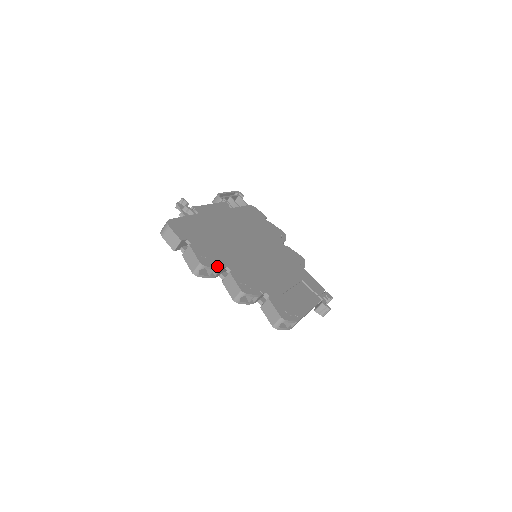
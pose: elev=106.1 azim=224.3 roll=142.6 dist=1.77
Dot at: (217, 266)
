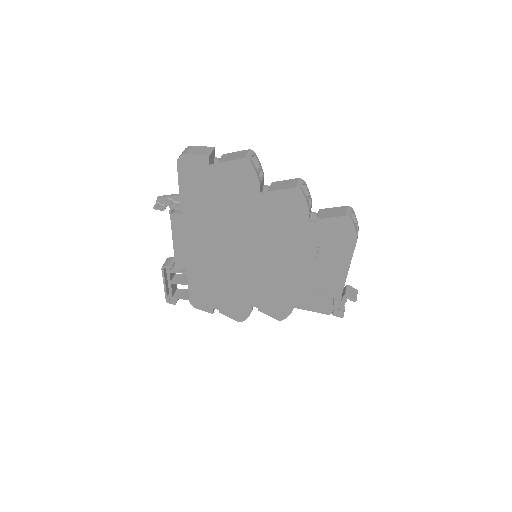
Dot at: occluded
